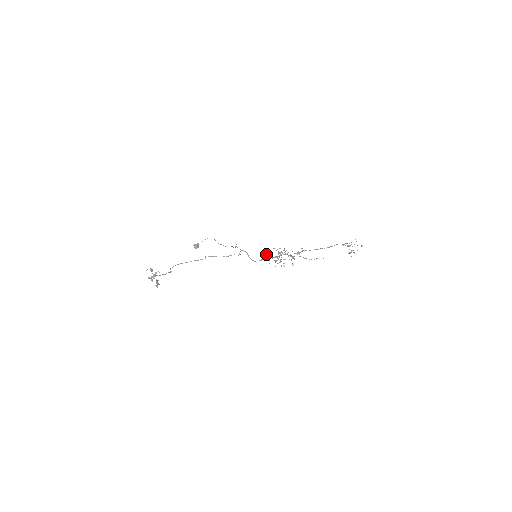
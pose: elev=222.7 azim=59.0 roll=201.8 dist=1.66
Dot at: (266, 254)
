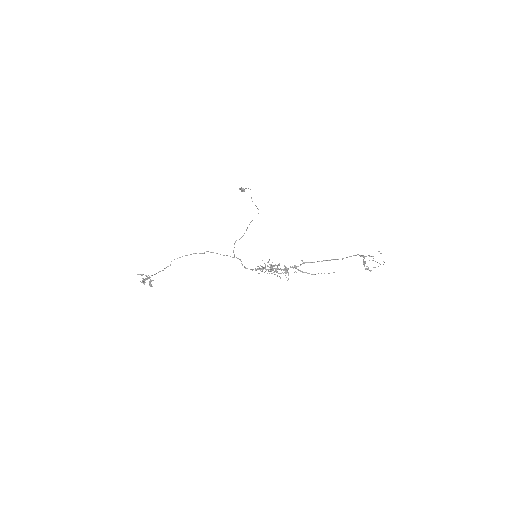
Dot at: occluded
